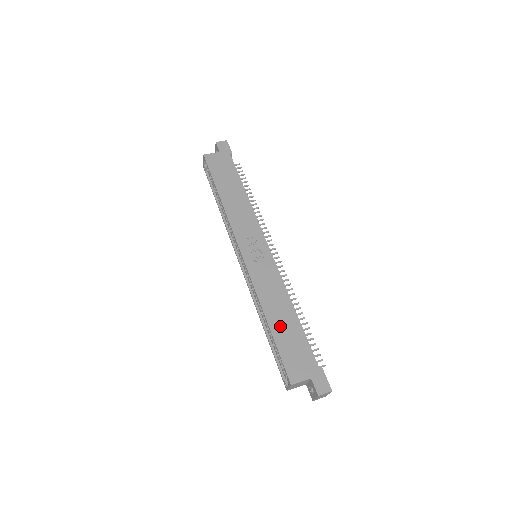
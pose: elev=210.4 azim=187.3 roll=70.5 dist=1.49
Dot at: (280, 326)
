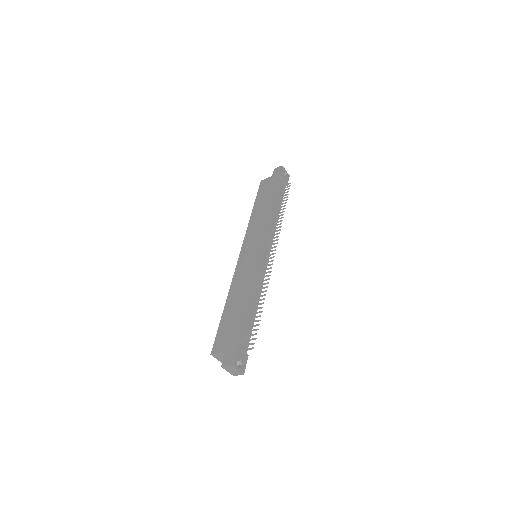
Dot at: (230, 309)
